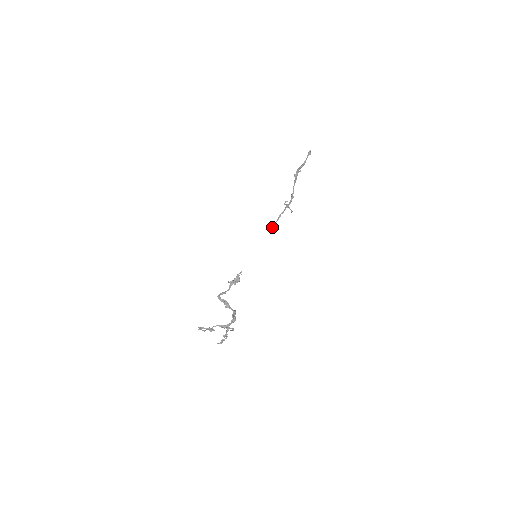
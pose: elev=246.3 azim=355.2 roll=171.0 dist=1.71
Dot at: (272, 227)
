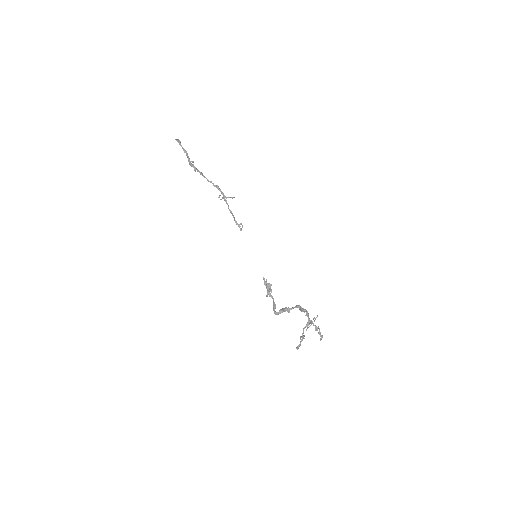
Dot at: occluded
